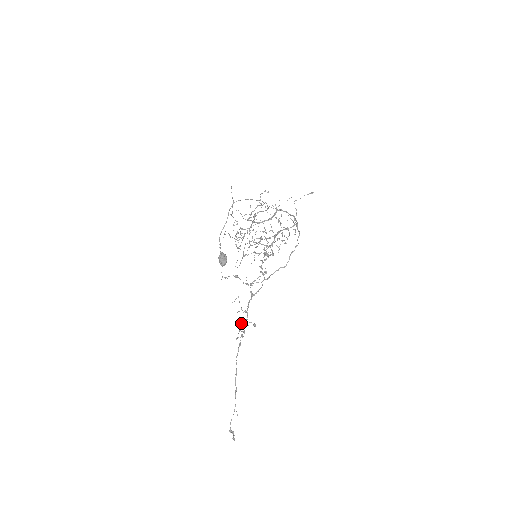
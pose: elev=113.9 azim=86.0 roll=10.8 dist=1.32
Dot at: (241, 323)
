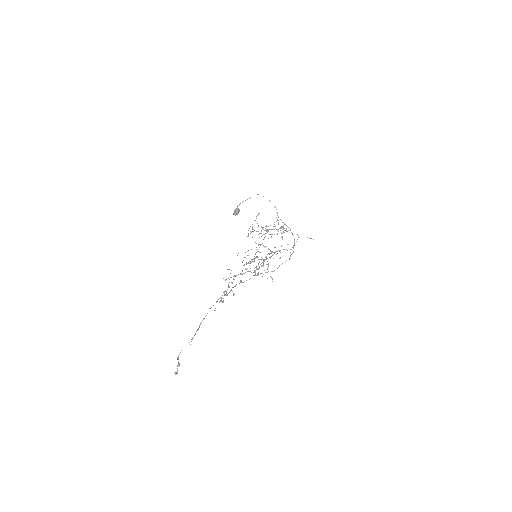
Dot at: (224, 293)
